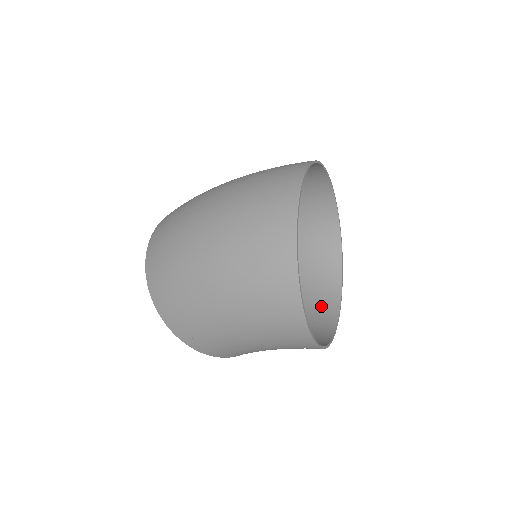
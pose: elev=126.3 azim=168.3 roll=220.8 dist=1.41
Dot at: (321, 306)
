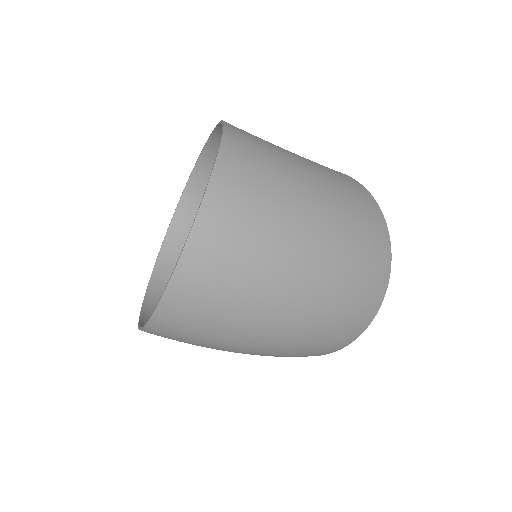
Dot at: occluded
